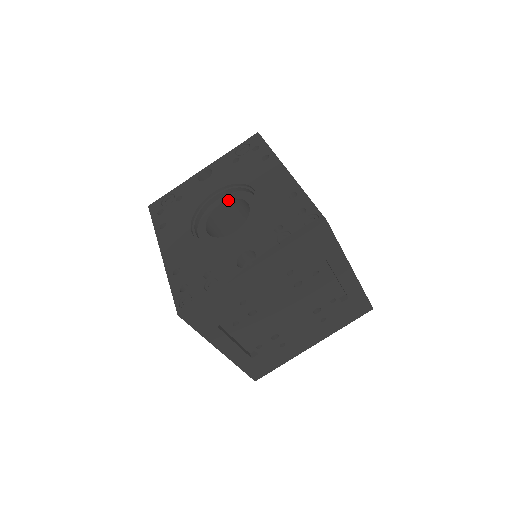
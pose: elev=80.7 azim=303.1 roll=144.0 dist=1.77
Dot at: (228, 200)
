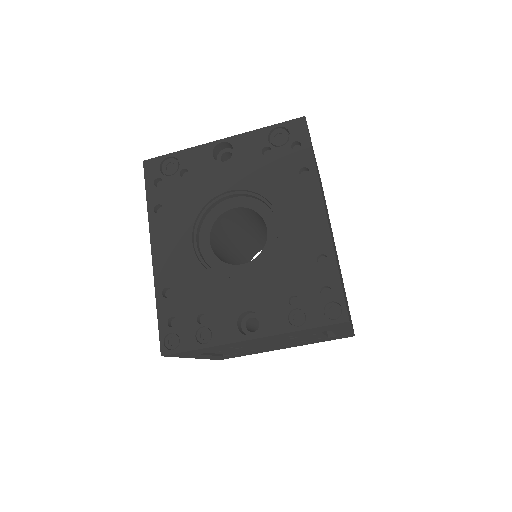
Dot at: (244, 207)
